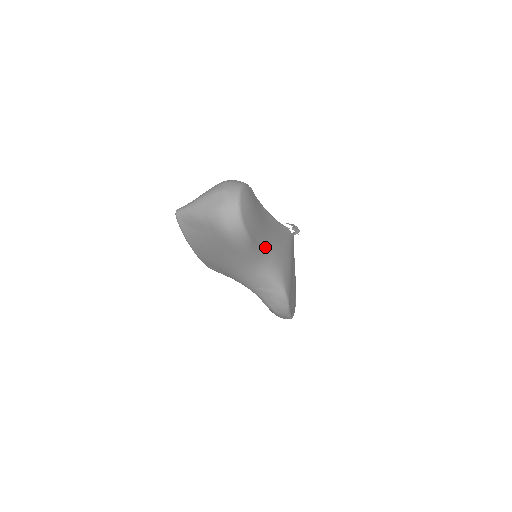
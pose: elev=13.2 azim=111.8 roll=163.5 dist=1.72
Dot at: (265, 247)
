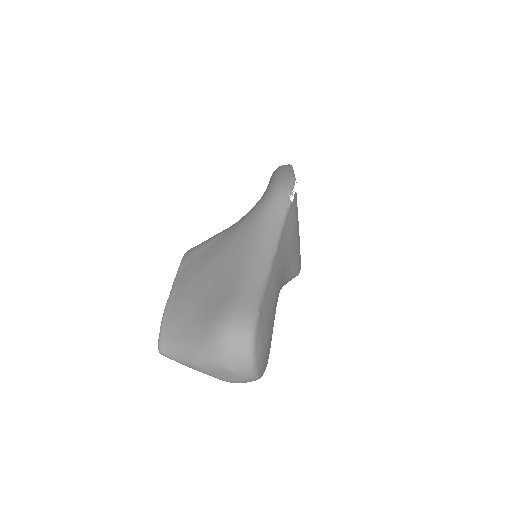
Dot at: occluded
